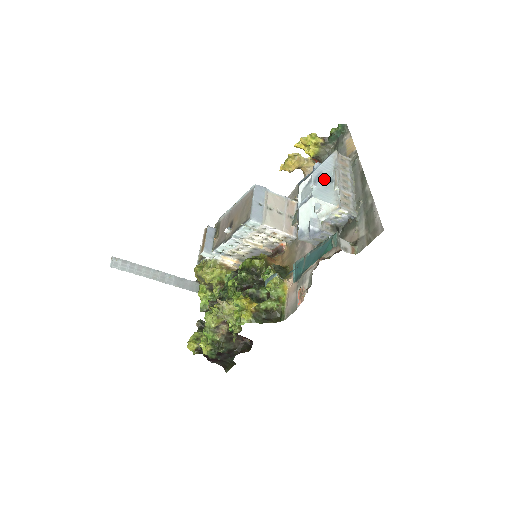
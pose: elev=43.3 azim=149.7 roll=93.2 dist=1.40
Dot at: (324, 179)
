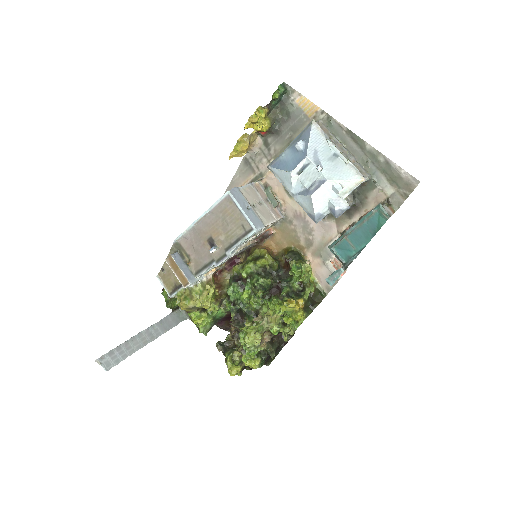
Dot at: (325, 157)
